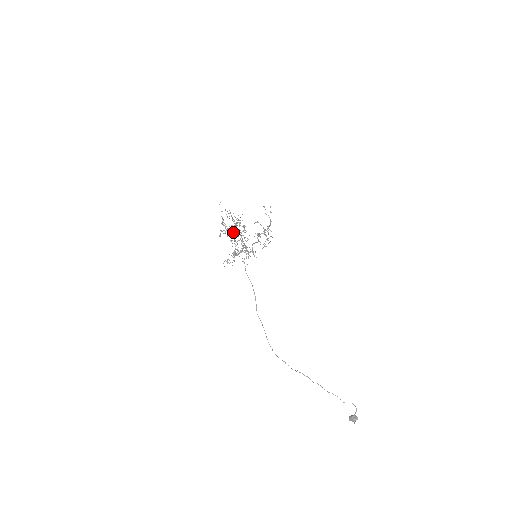
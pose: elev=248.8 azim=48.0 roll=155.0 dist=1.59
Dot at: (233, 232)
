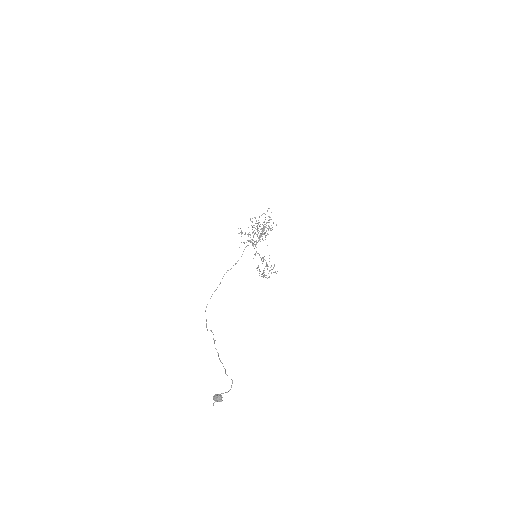
Dot at: (258, 230)
